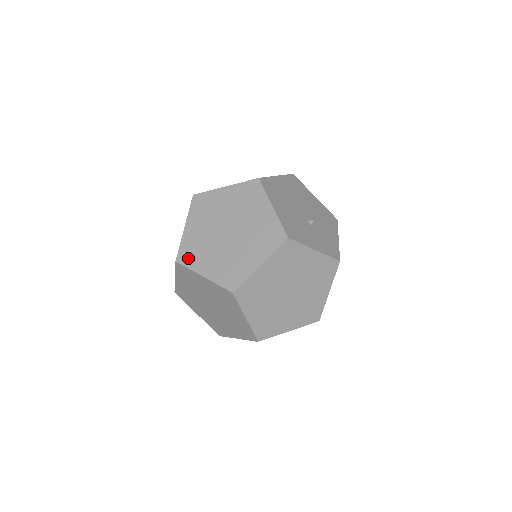
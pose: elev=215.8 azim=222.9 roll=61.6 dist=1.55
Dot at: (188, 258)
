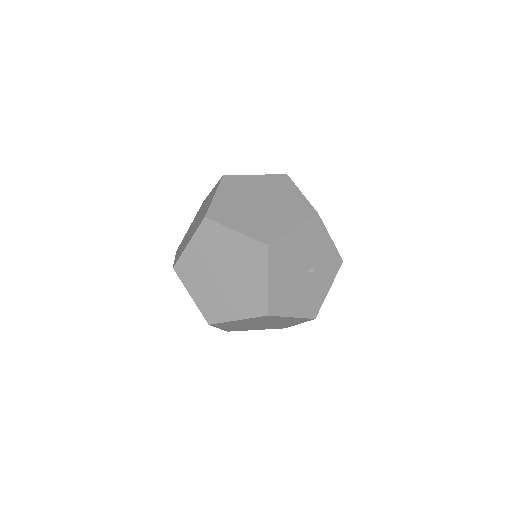
Dot at: (237, 330)
